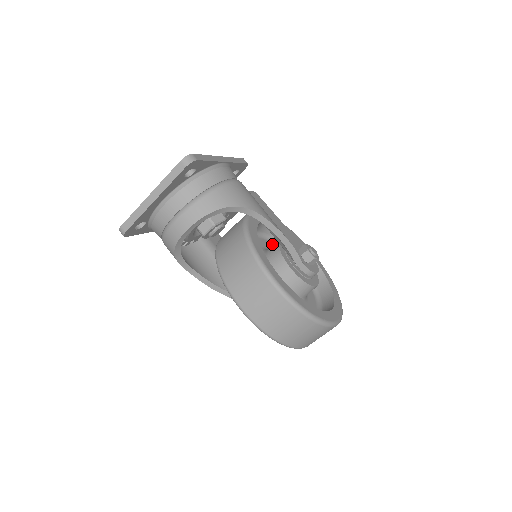
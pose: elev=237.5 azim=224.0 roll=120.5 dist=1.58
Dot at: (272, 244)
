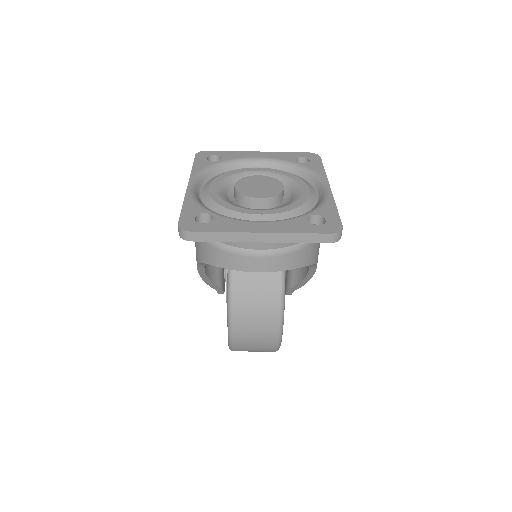
Dot at: occluded
